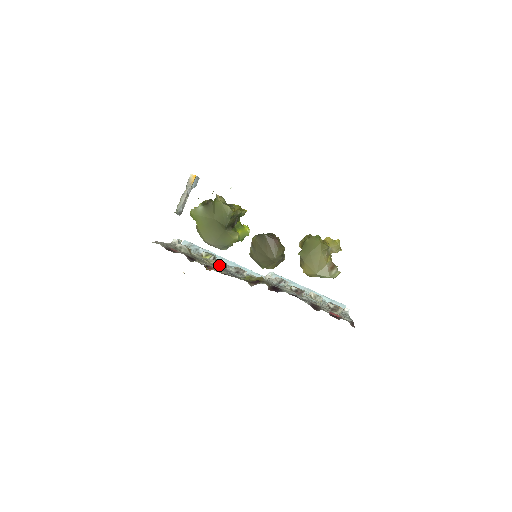
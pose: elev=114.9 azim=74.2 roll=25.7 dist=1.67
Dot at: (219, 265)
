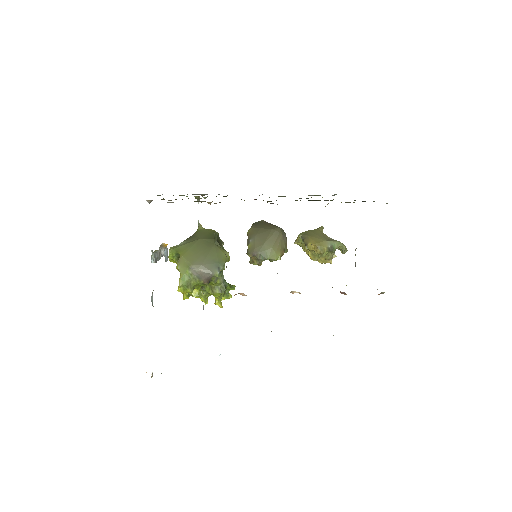
Dot at: occluded
